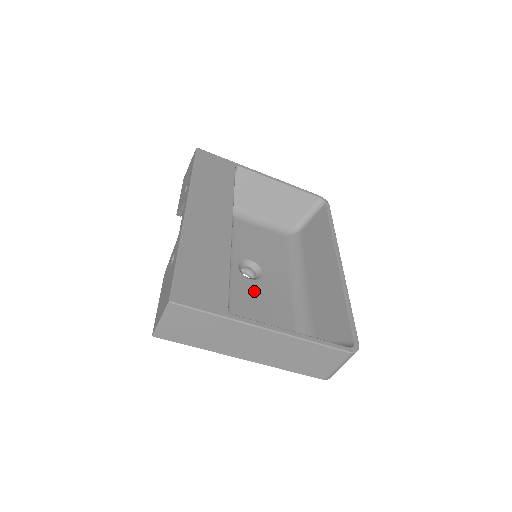
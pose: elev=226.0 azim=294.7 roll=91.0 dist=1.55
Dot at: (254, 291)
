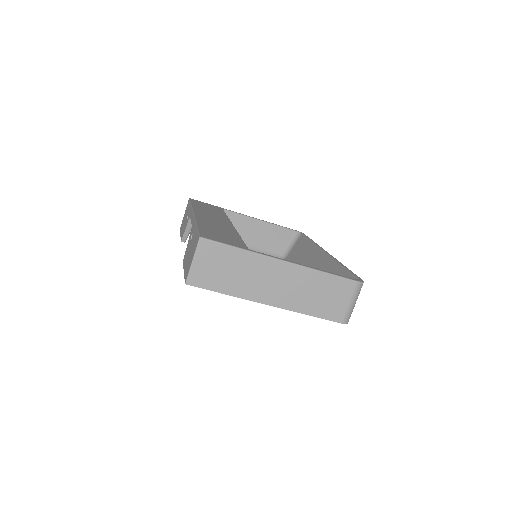
Dot at: occluded
